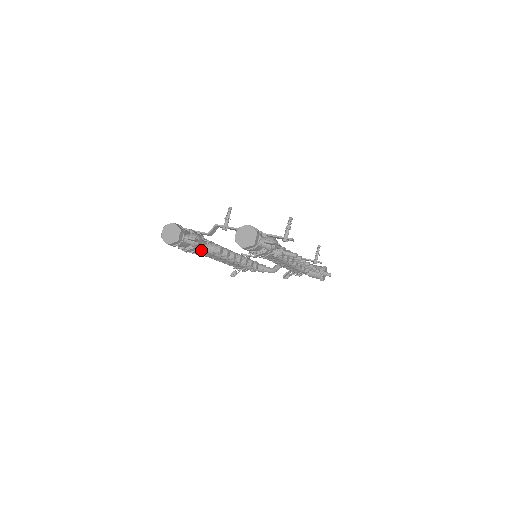
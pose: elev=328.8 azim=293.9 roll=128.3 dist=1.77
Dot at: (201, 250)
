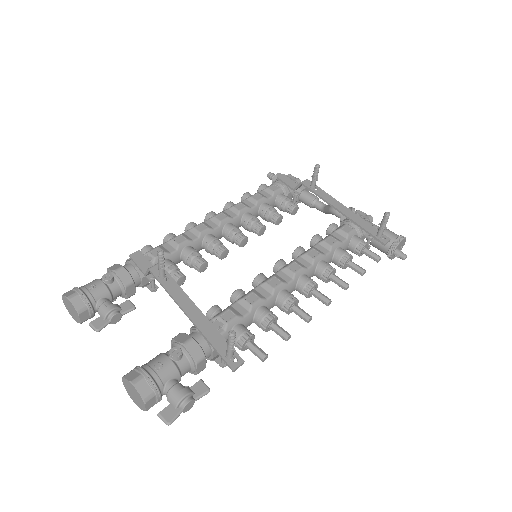
Dot at: (148, 285)
